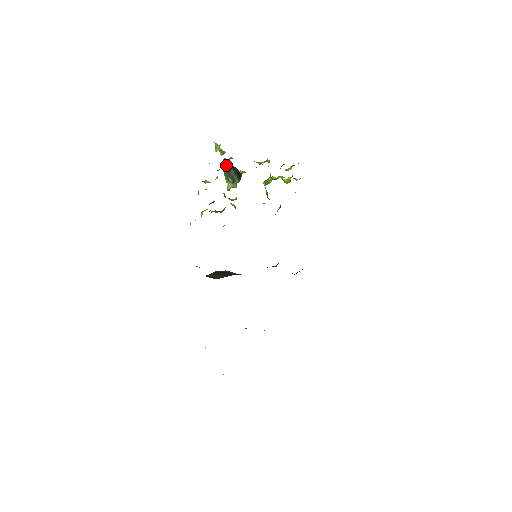
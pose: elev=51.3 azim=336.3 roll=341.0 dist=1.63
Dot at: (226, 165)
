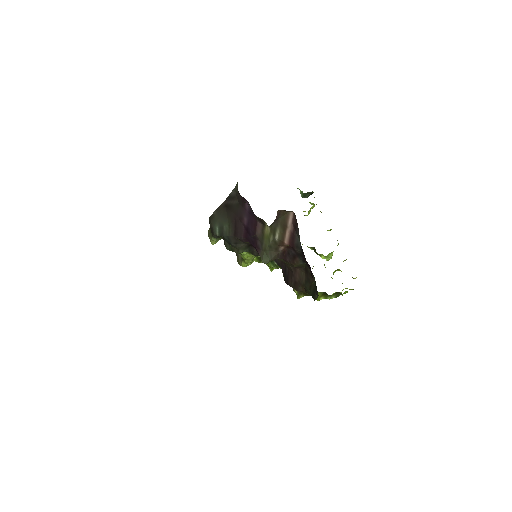
Dot at: (309, 192)
